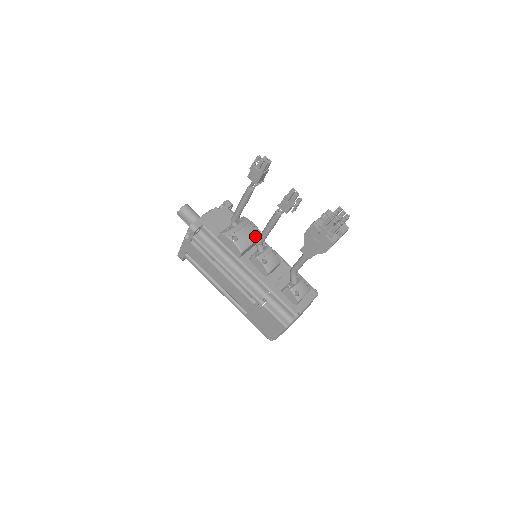
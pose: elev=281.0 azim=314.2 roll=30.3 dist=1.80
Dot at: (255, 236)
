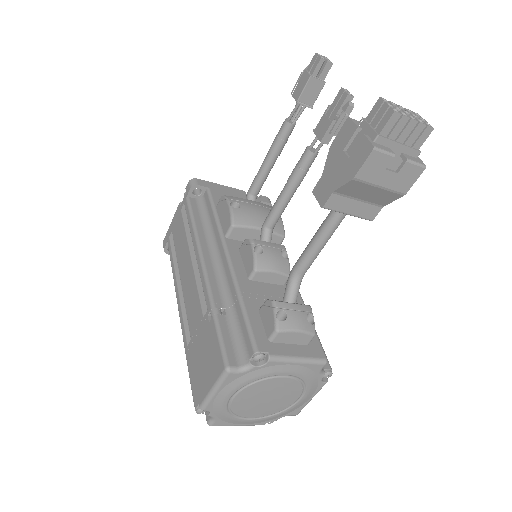
Dot at: occluded
